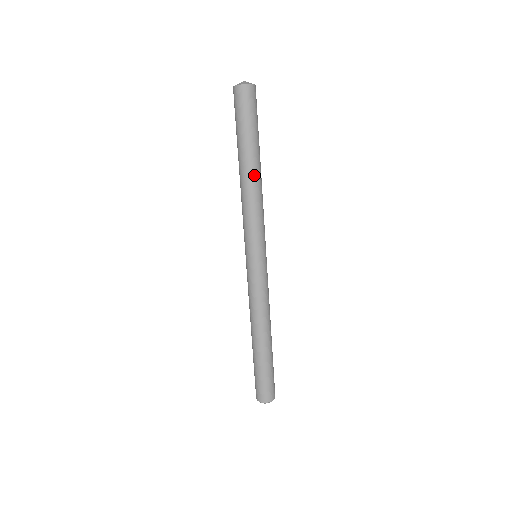
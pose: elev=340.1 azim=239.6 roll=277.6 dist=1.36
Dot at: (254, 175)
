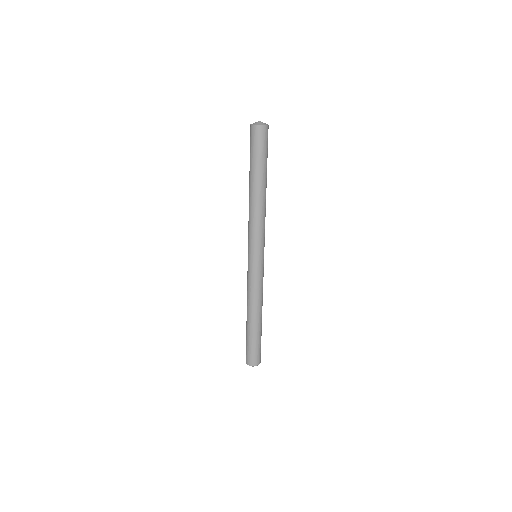
Dot at: (254, 195)
